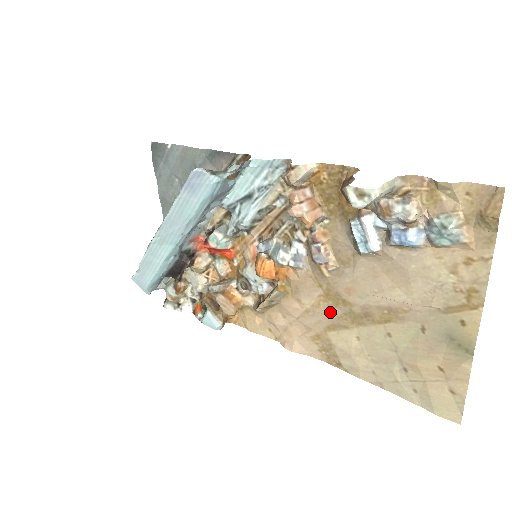
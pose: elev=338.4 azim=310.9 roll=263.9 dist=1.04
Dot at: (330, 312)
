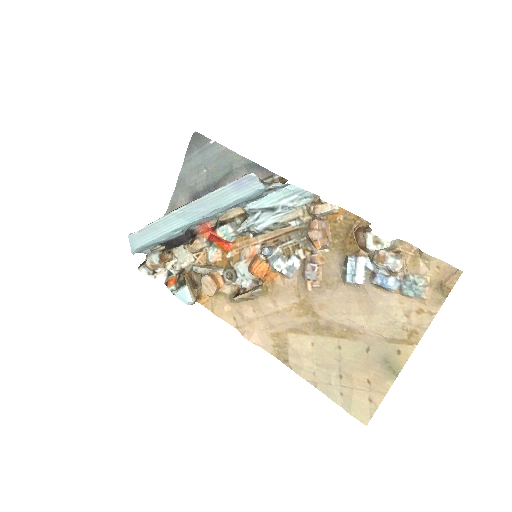
Dot at: (298, 318)
